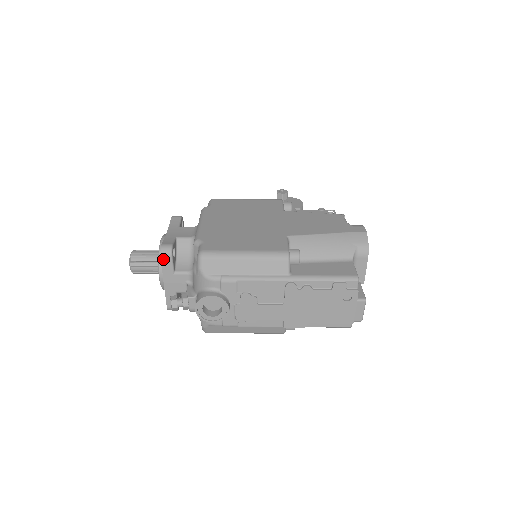
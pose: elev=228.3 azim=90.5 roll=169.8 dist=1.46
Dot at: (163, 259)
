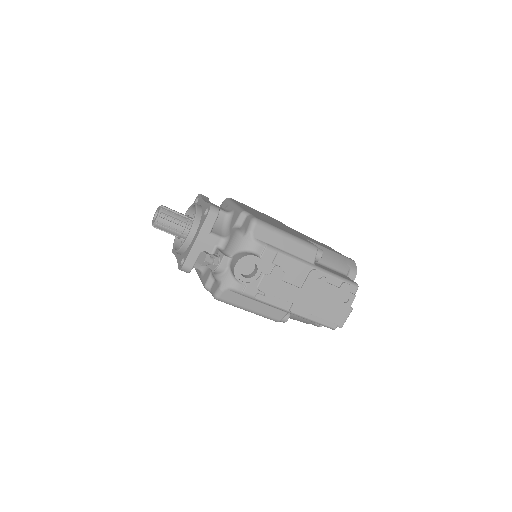
Dot at: (209, 216)
